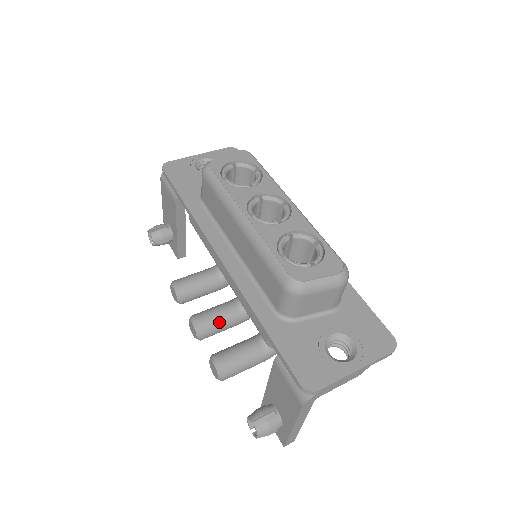
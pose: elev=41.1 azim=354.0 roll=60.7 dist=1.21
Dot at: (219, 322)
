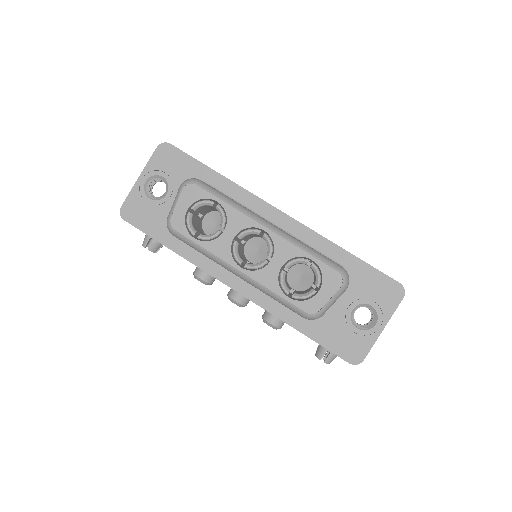
Dot at: occluded
